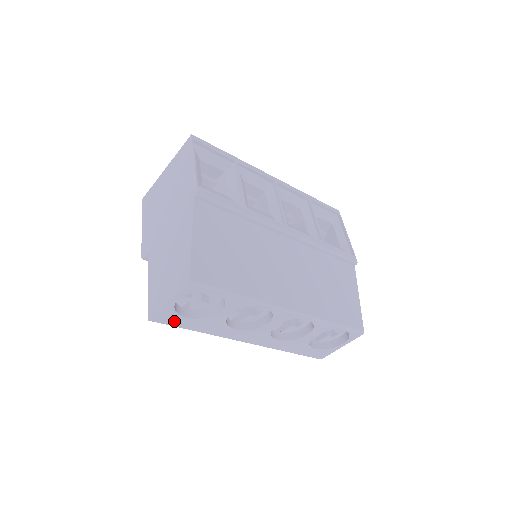
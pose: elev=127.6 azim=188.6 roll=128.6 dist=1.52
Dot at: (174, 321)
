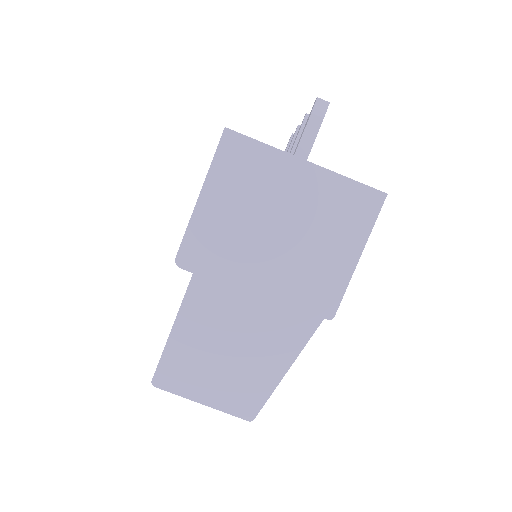
Dot at: occluded
